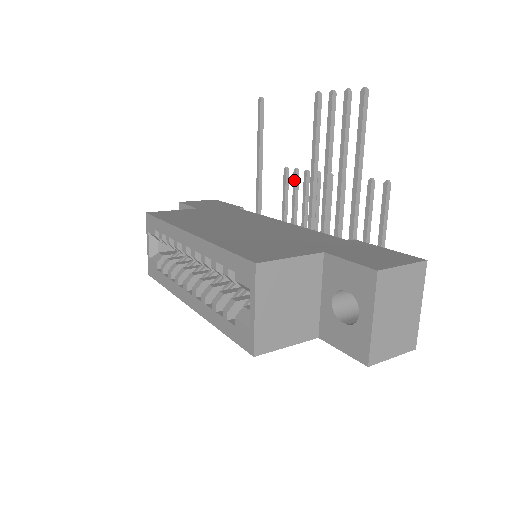
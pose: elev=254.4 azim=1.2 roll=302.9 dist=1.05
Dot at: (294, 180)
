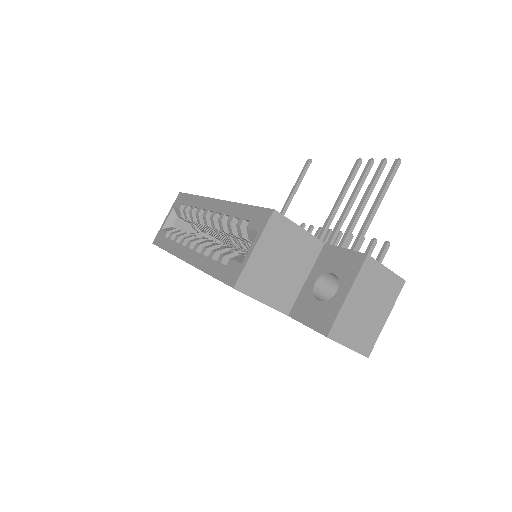
Dot at: occluded
